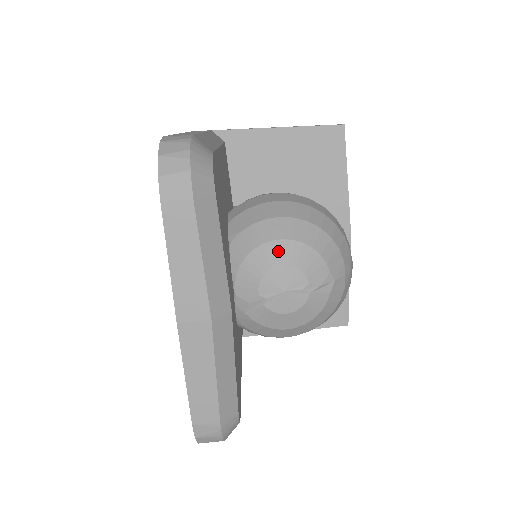
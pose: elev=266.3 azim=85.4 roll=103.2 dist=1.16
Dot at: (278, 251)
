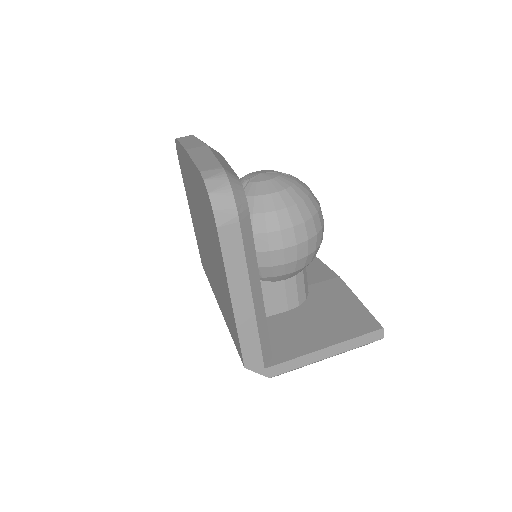
Dot at: occluded
